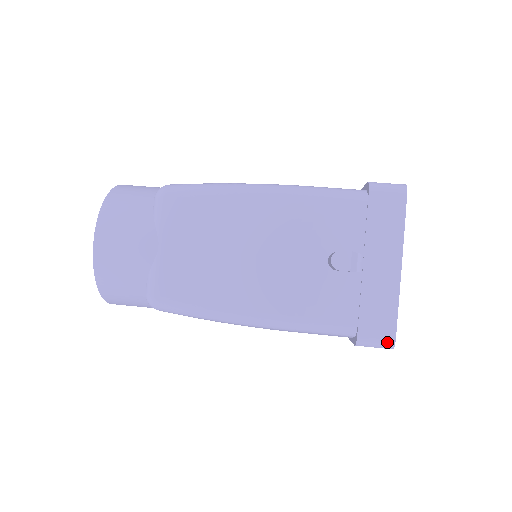
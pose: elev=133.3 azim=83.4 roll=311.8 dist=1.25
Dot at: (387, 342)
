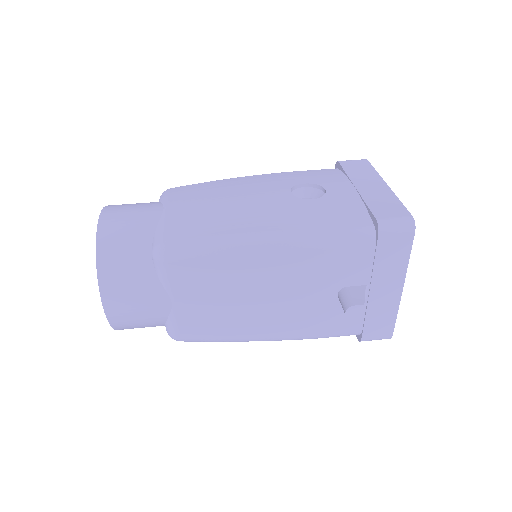
Dot at: (385, 338)
